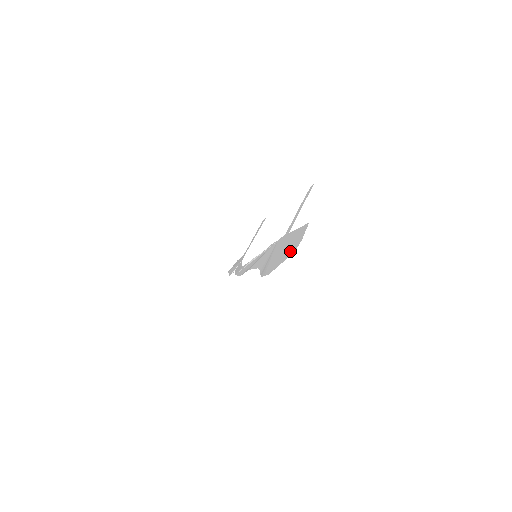
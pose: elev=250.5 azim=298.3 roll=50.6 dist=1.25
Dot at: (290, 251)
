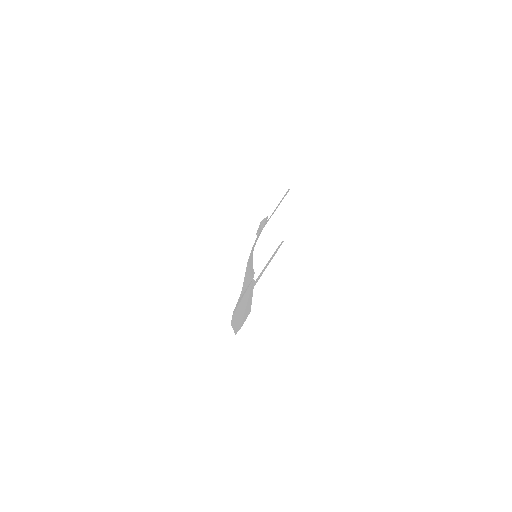
Dot at: (237, 325)
